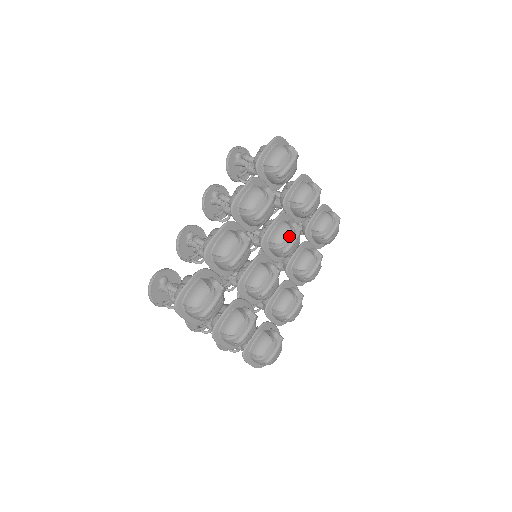
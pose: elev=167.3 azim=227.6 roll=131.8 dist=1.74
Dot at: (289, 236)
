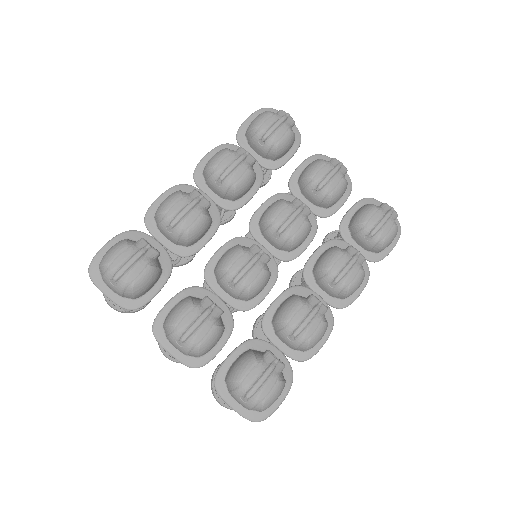
Dot at: (282, 210)
